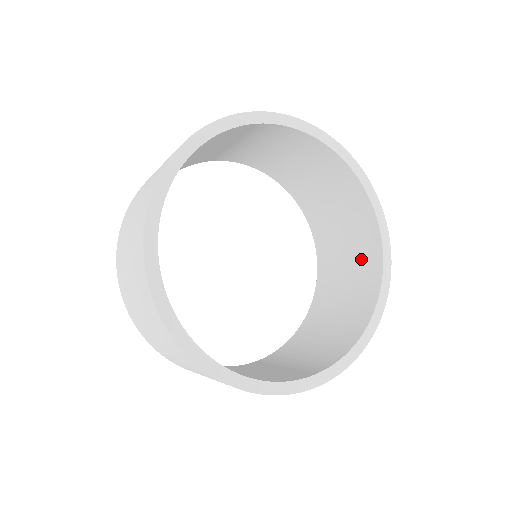
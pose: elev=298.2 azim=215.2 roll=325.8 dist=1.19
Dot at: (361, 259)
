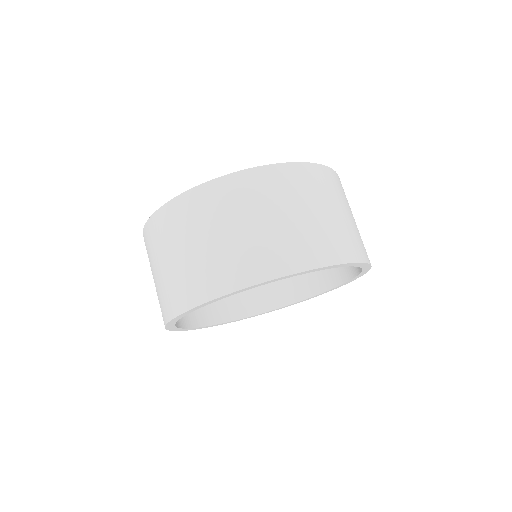
Dot at: occluded
